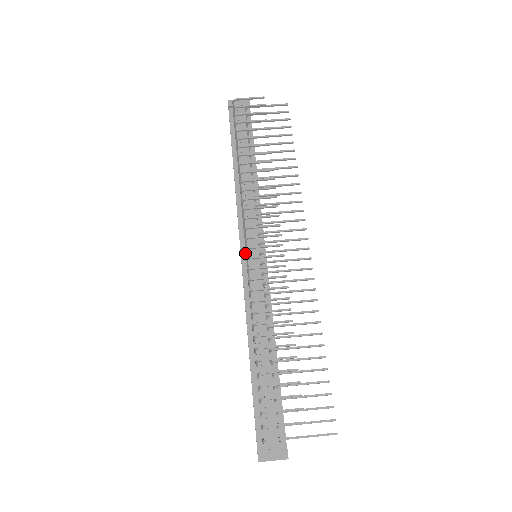
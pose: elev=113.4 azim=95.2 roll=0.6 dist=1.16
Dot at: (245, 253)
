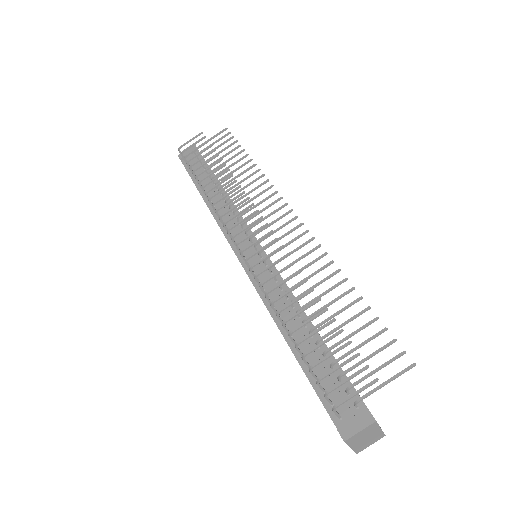
Dot at: occluded
